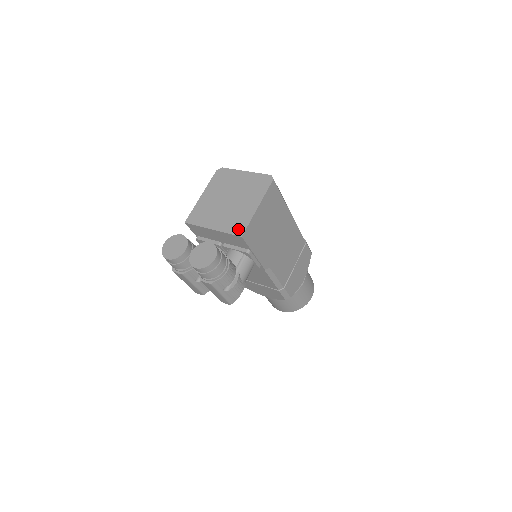
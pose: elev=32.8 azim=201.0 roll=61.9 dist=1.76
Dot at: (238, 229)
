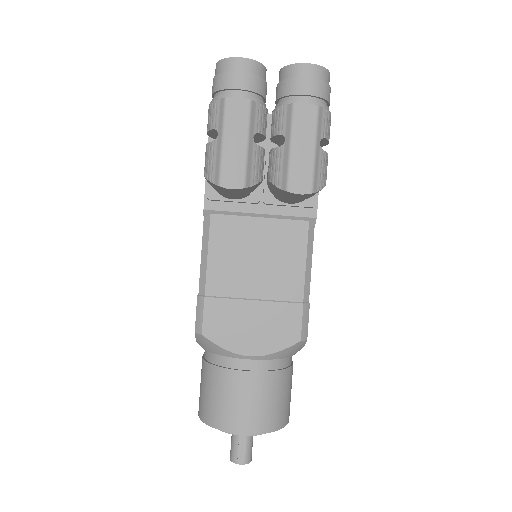
Dot at: occluded
